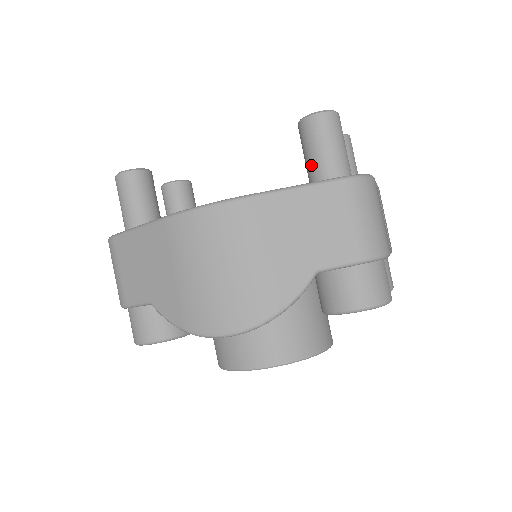
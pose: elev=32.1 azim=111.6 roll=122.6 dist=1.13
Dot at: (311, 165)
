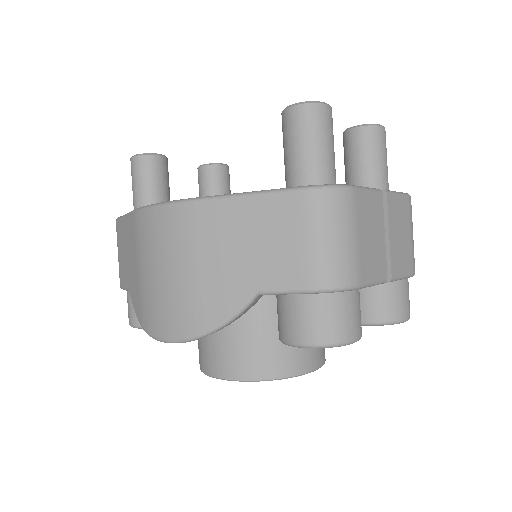
Dot at: (285, 167)
